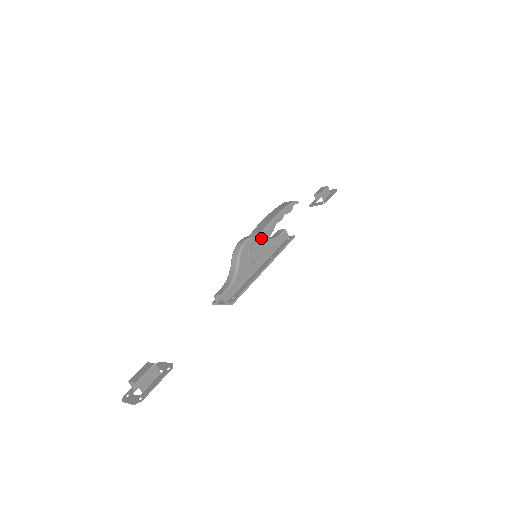
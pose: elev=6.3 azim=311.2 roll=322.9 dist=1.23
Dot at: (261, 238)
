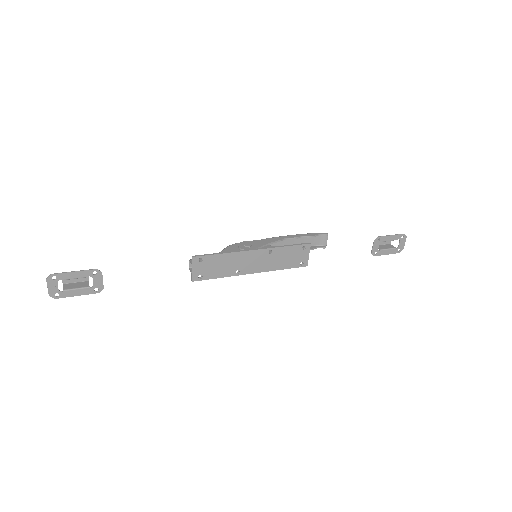
Dot at: (259, 241)
